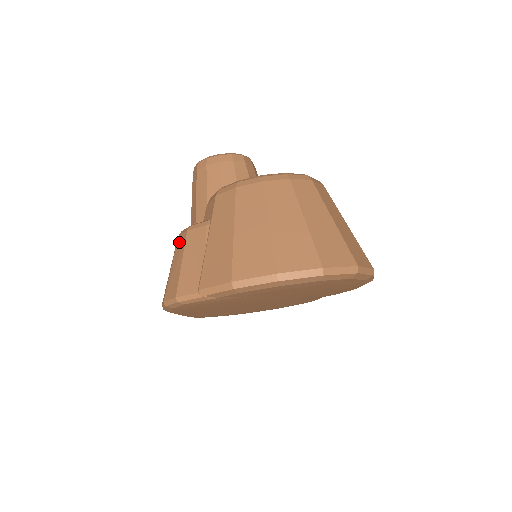
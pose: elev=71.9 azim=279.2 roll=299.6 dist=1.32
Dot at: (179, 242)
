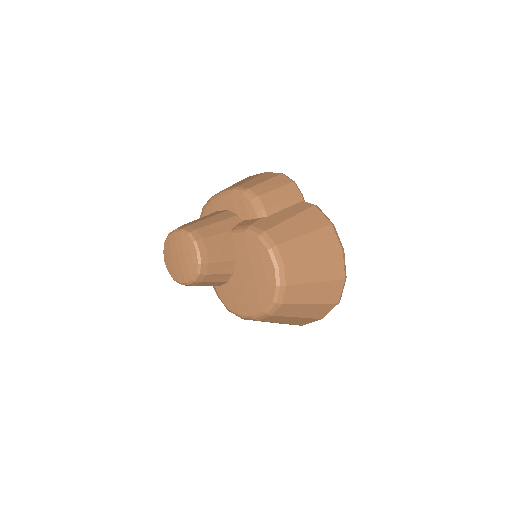
Dot at: occluded
